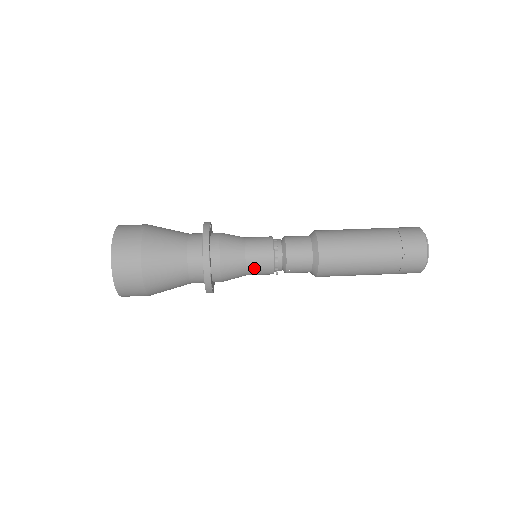
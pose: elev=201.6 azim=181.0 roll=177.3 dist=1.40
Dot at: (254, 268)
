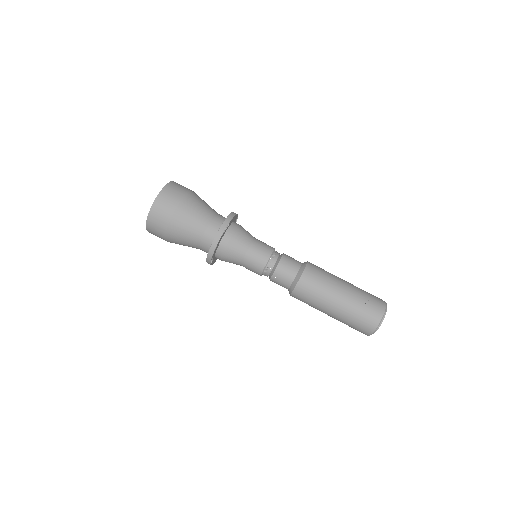
Dot at: (254, 252)
